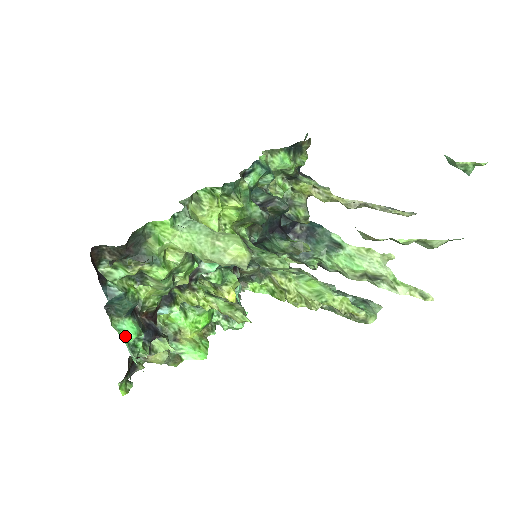
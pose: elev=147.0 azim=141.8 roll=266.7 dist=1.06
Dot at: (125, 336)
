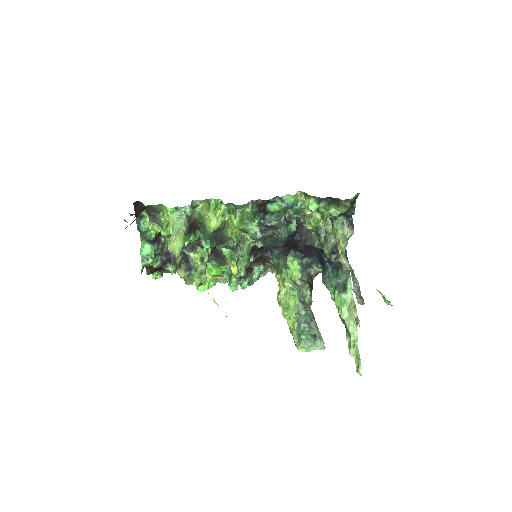
Dot at: (143, 251)
